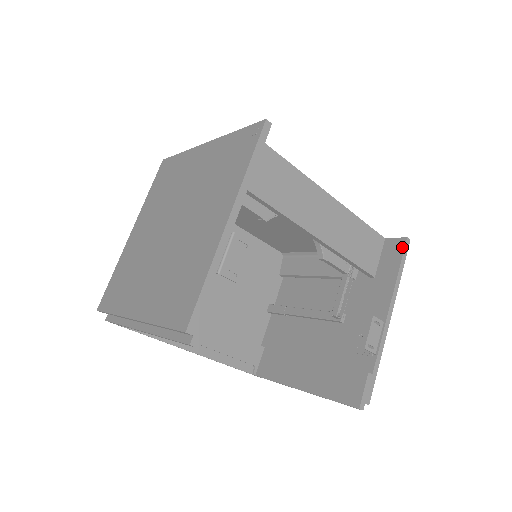
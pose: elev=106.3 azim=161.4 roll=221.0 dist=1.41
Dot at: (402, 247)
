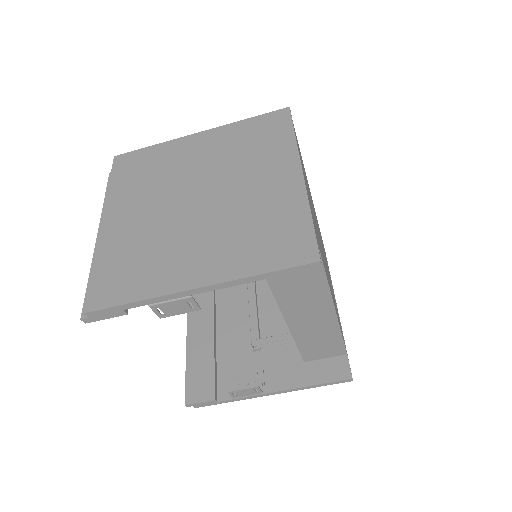
Dot at: (341, 378)
